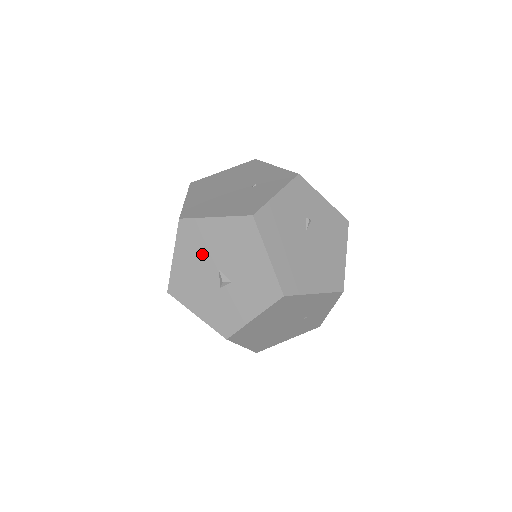
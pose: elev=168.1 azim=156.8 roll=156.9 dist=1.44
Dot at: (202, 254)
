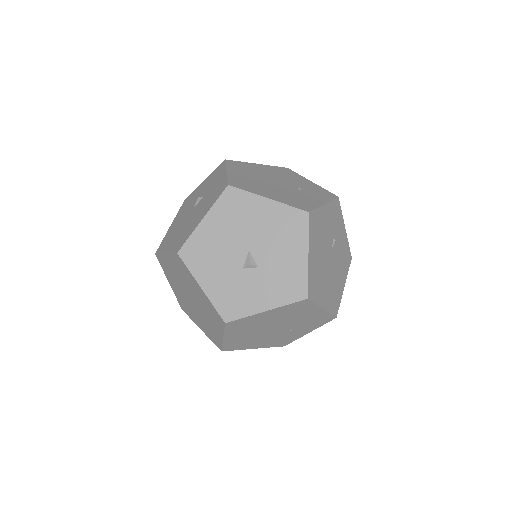
Dot at: (238, 229)
